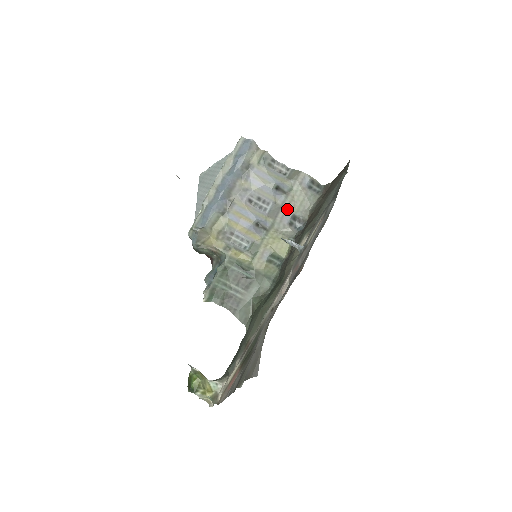
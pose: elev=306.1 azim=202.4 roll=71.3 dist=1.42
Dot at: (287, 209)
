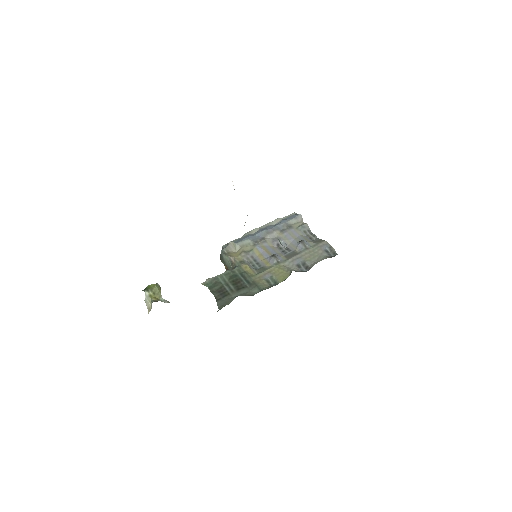
Dot at: (301, 257)
